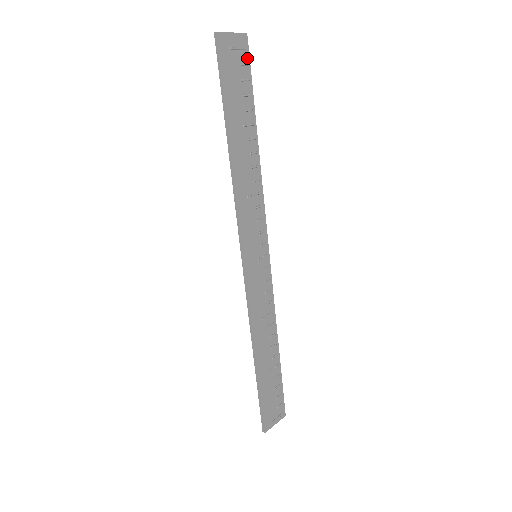
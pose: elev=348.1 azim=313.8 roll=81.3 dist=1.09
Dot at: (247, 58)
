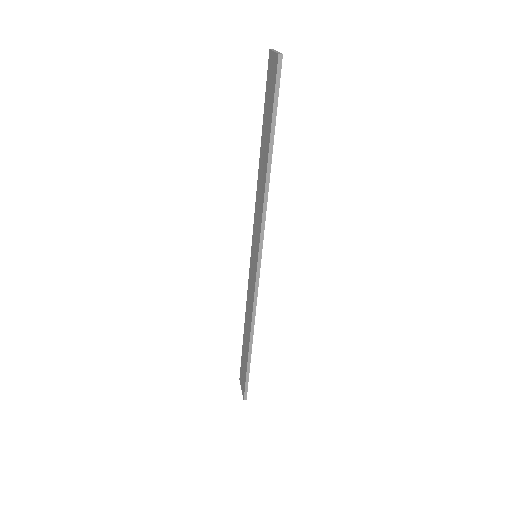
Dot at: occluded
